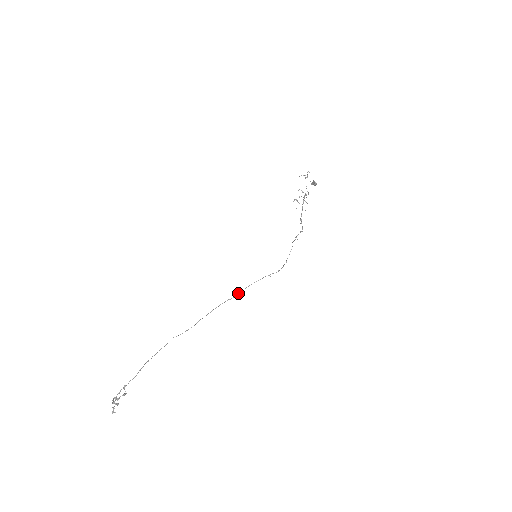
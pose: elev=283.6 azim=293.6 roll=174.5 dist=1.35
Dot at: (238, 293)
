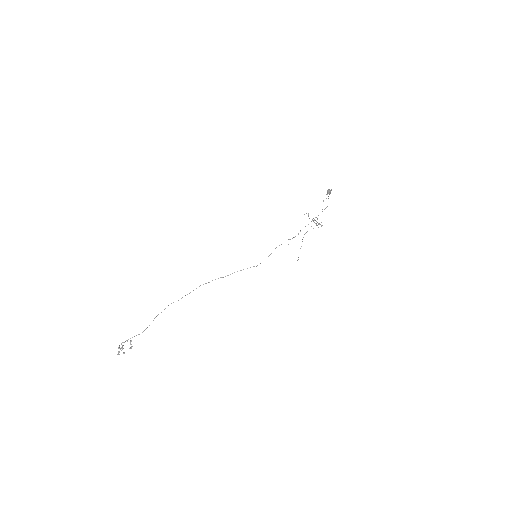
Dot at: occluded
